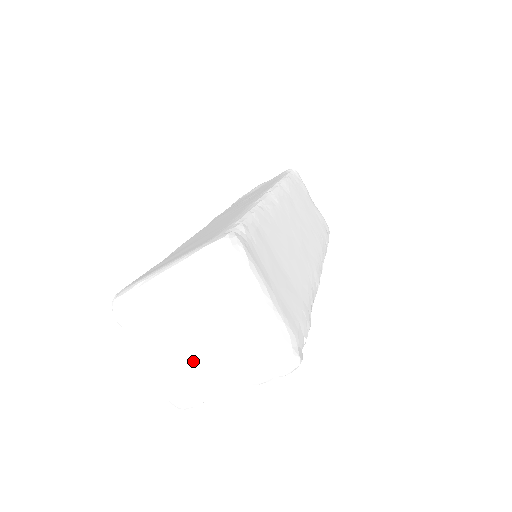
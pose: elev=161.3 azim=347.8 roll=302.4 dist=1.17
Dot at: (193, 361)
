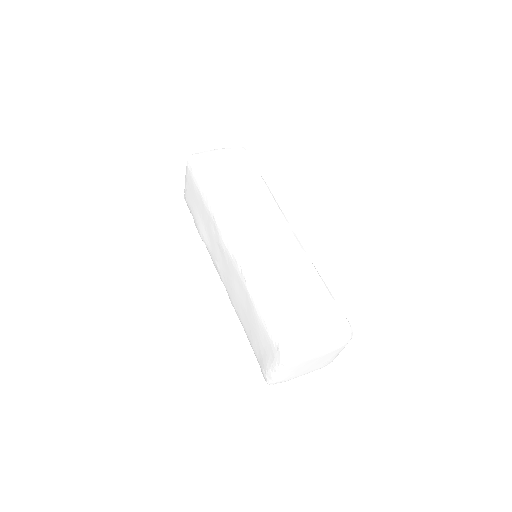
Dot at: (302, 372)
